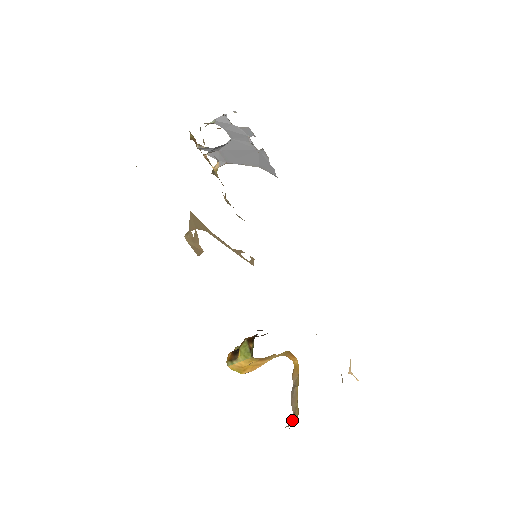
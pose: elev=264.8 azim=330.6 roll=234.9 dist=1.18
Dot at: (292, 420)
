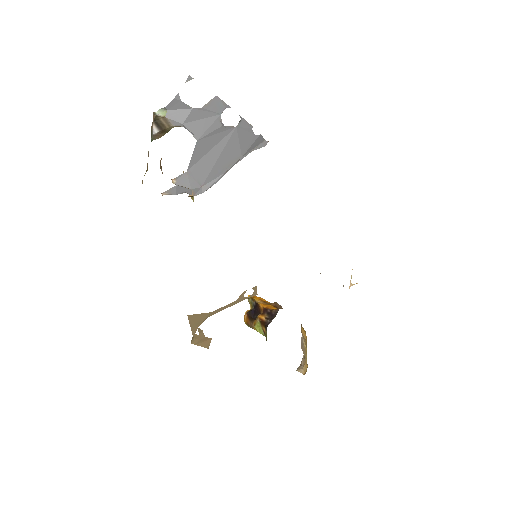
Dot at: (303, 361)
